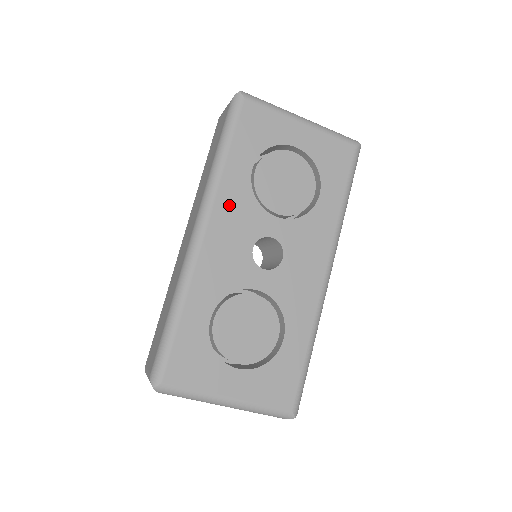
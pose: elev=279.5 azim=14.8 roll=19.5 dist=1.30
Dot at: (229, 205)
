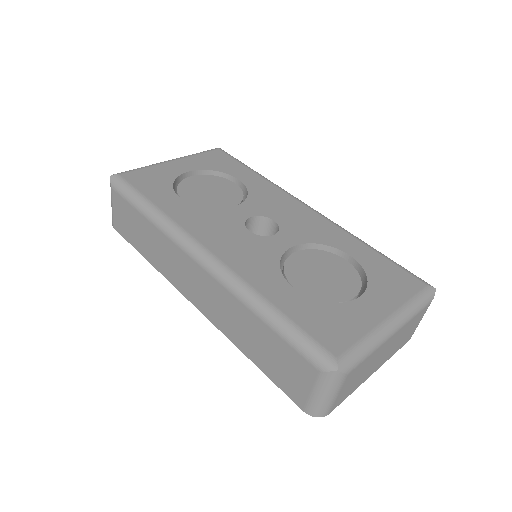
Dot at: (197, 224)
